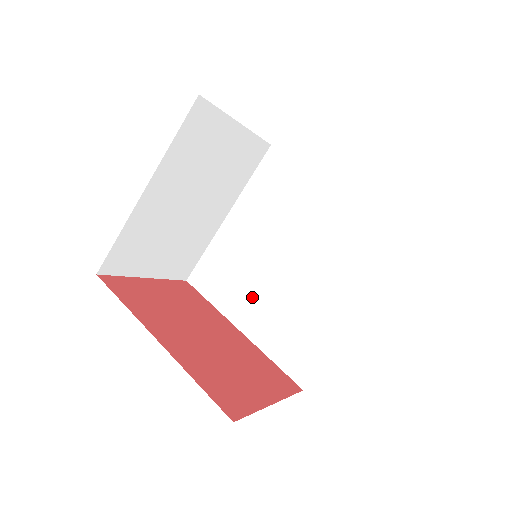
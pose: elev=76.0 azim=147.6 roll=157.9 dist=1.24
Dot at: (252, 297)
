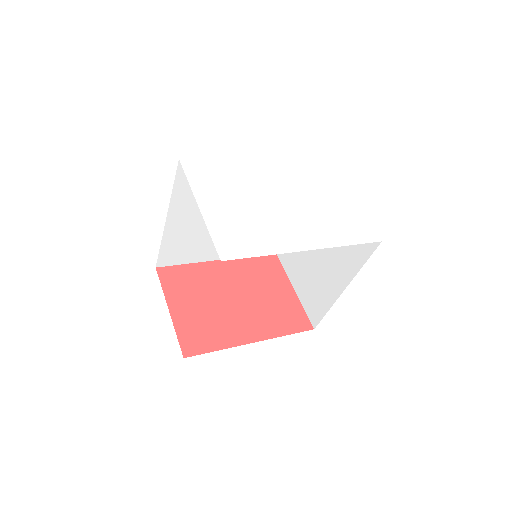
Dot at: occluded
